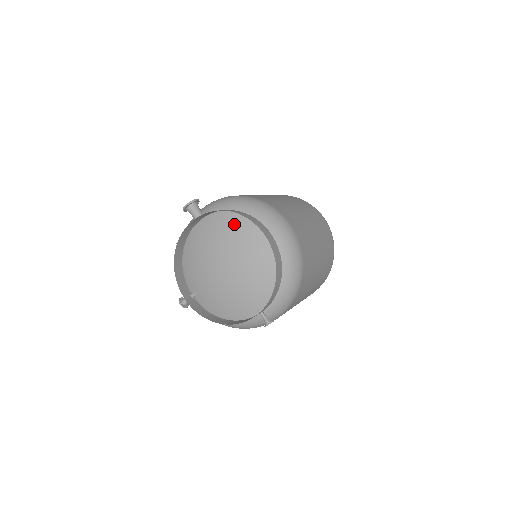
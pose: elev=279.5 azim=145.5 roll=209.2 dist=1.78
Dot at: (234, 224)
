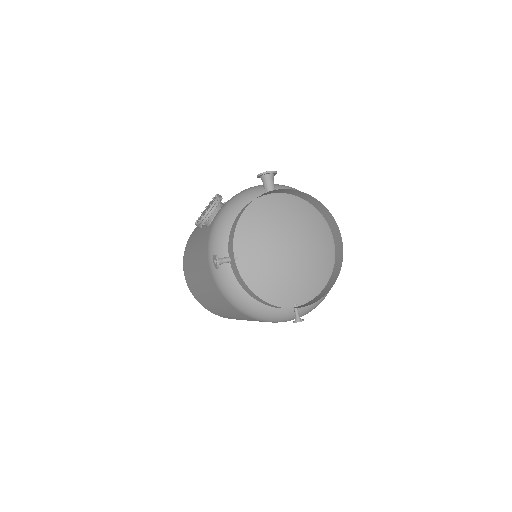
Dot at: (310, 215)
